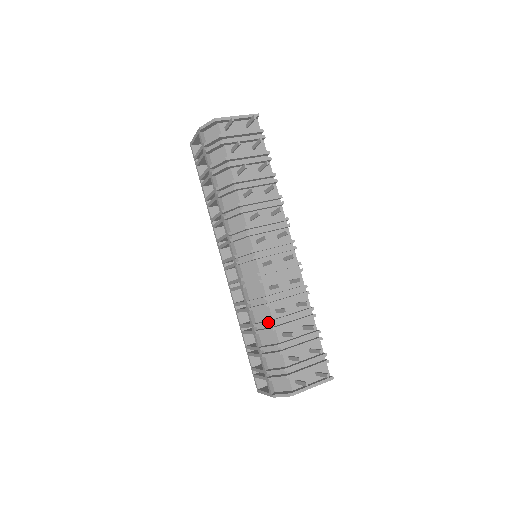
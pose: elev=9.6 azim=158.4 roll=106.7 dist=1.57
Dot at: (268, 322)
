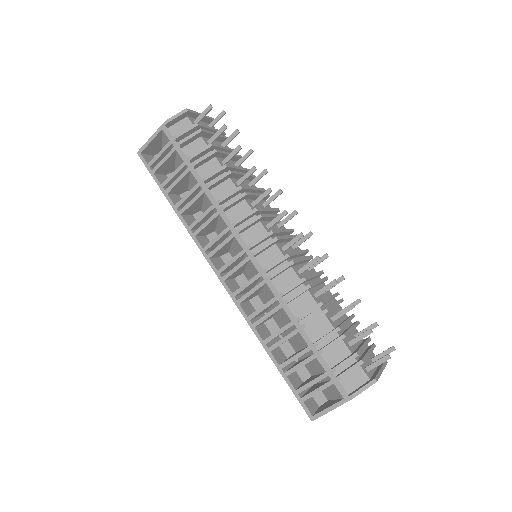
Dot at: (318, 304)
